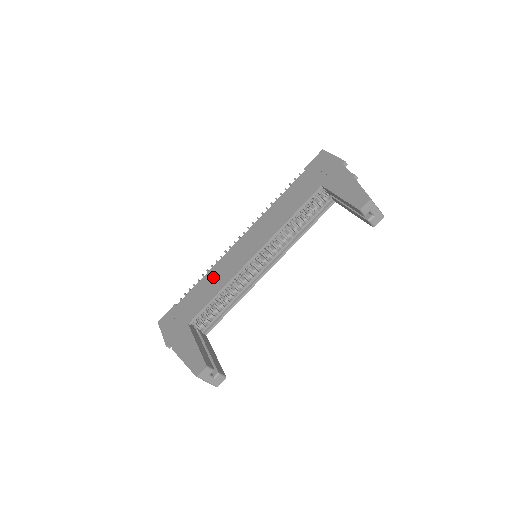
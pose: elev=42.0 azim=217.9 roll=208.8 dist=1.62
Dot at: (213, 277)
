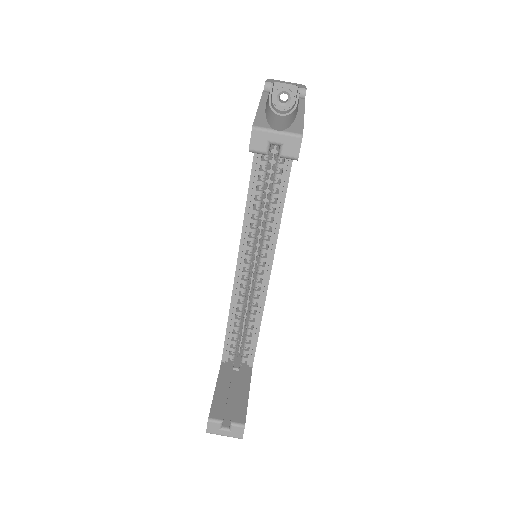
Dot at: occluded
